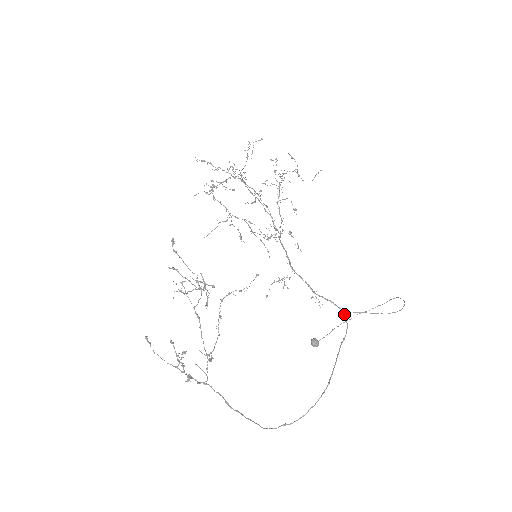
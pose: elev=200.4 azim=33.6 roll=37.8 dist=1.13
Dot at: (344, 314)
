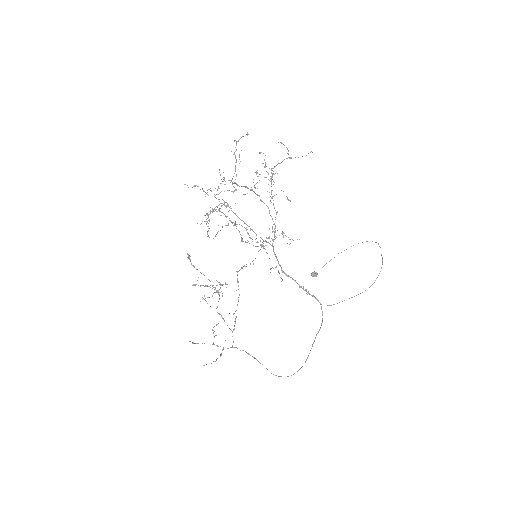
Dot at: occluded
